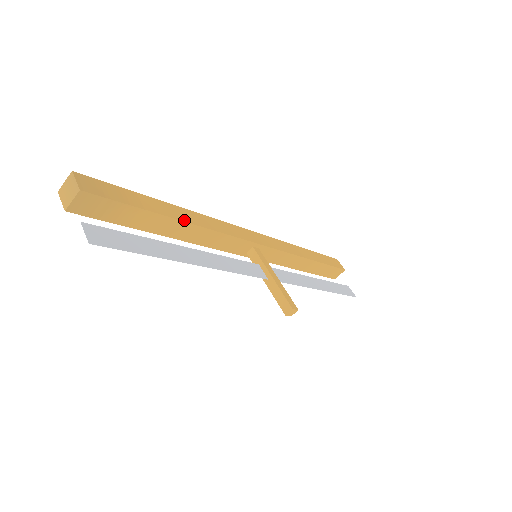
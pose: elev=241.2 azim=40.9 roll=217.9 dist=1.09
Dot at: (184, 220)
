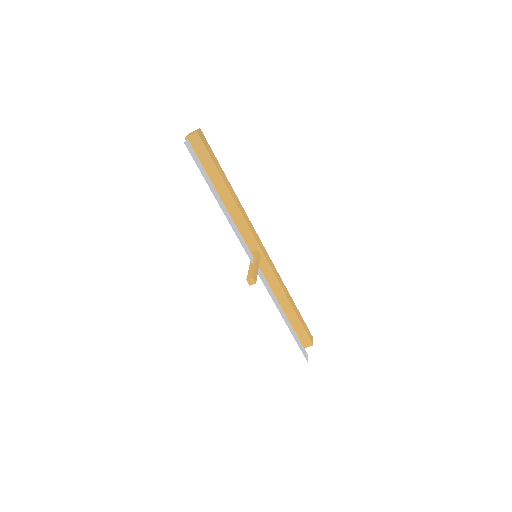
Dot at: (231, 192)
